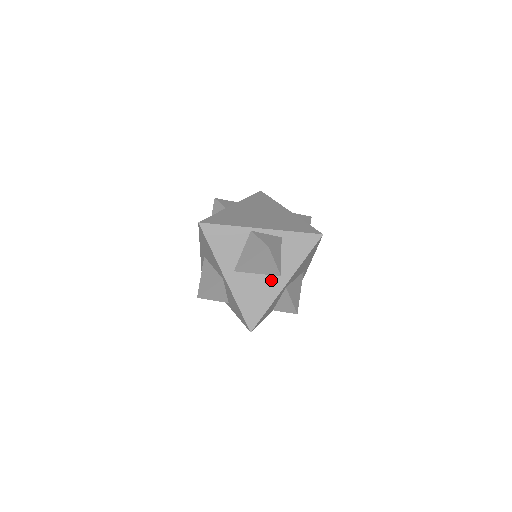
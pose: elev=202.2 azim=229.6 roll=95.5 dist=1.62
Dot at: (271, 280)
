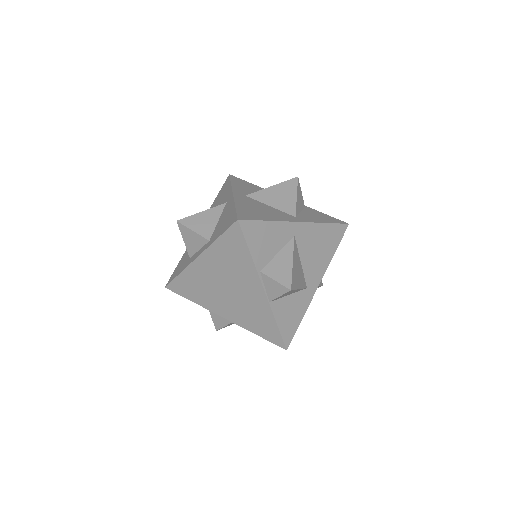
Dot at: (283, 214)
